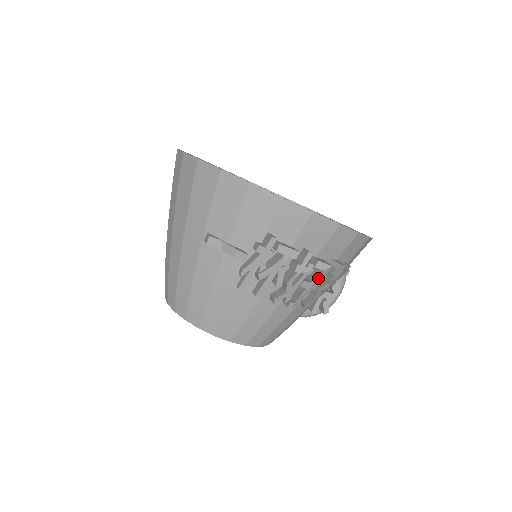
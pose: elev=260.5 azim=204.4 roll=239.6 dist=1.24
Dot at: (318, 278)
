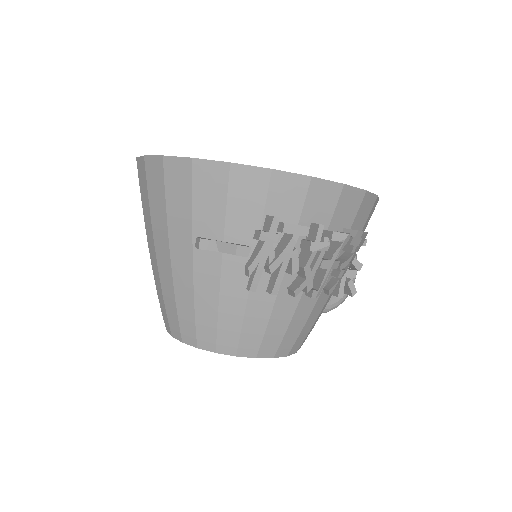
Dot at: (337, 253)
